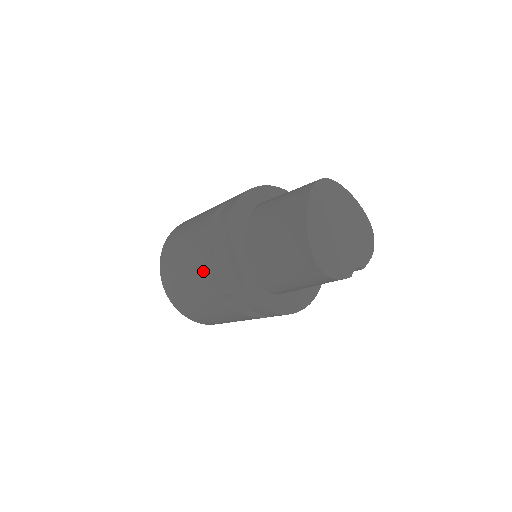
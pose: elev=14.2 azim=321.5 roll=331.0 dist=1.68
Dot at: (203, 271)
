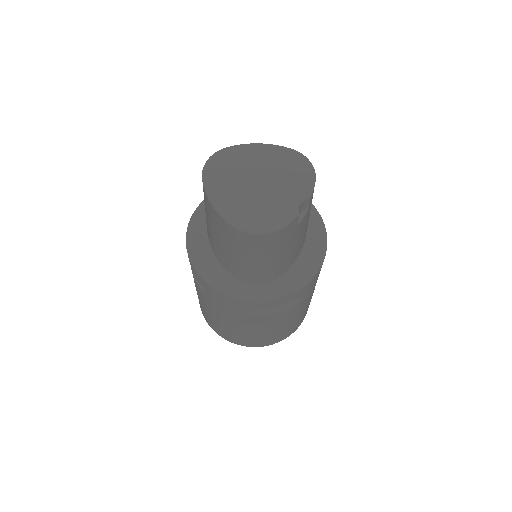
Dot at: (213, 305)
